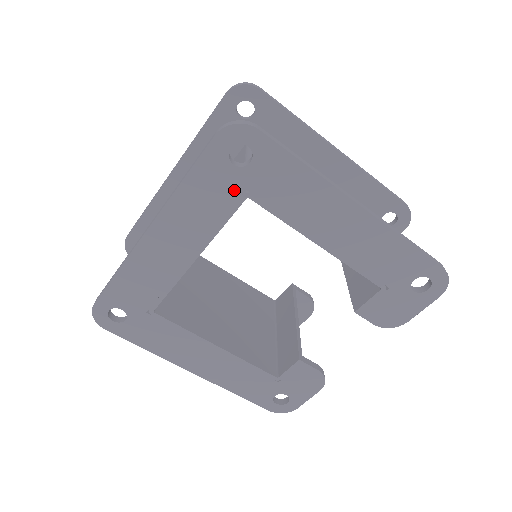
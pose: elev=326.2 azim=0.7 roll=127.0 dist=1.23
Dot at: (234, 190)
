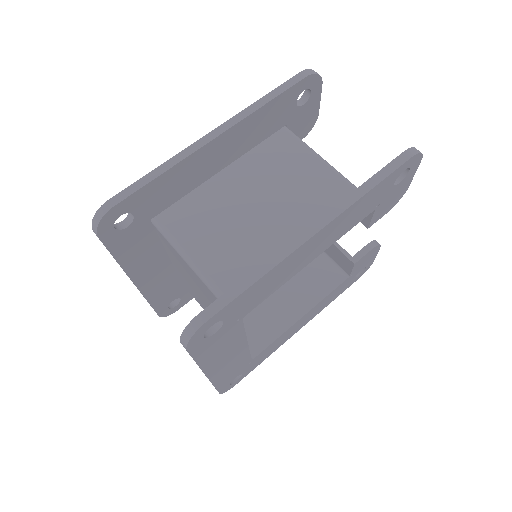
Dot at: (230, 329)
